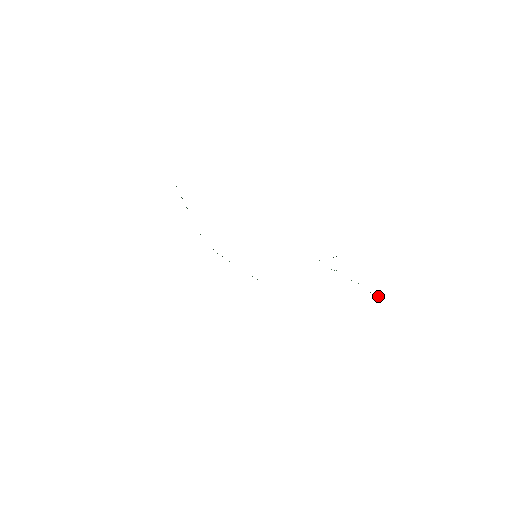
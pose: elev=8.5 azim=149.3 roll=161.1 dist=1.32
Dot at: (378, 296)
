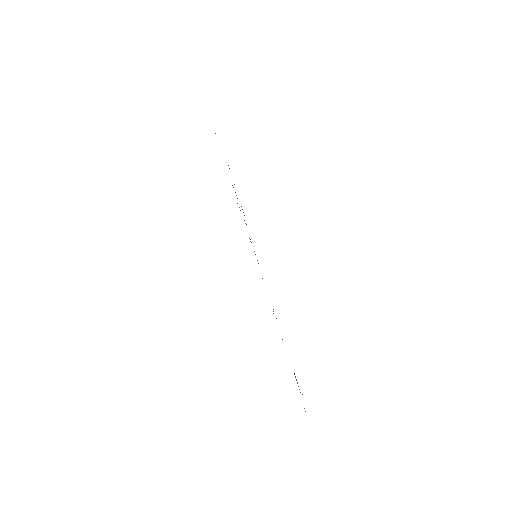
Dot at: occluded
